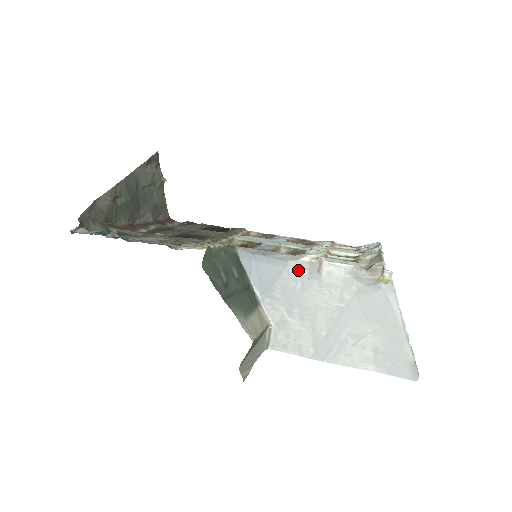
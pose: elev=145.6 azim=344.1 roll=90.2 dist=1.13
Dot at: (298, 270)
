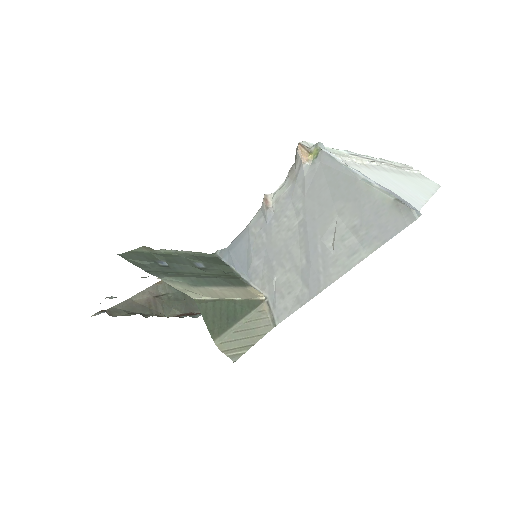
Dot at: (257, 224)
